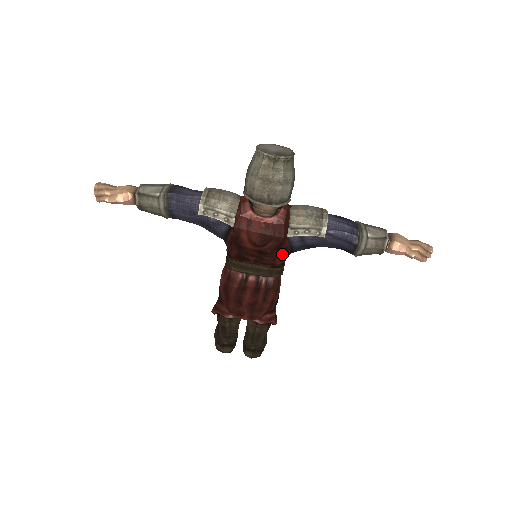
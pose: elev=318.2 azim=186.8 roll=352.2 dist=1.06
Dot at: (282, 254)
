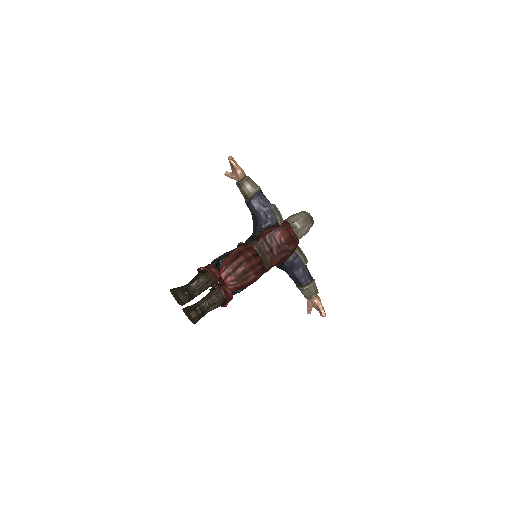
Dot at: (283, 258)
